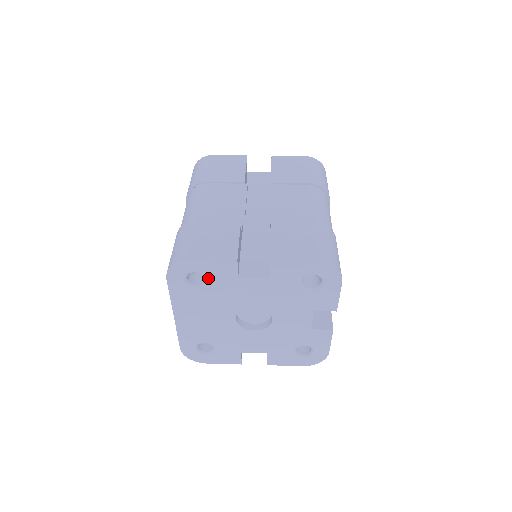
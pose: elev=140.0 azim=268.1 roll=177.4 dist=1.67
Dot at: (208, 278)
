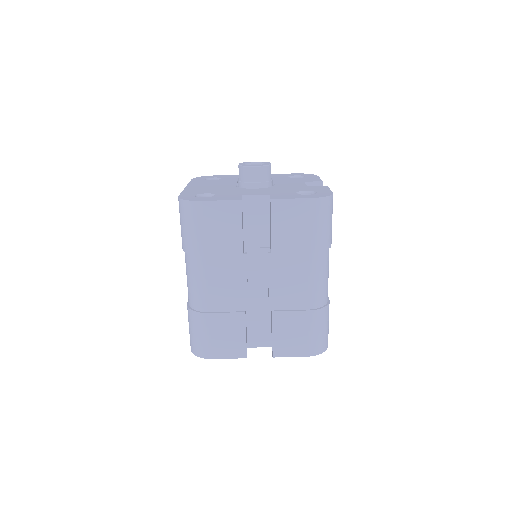
Dot at: occluded
